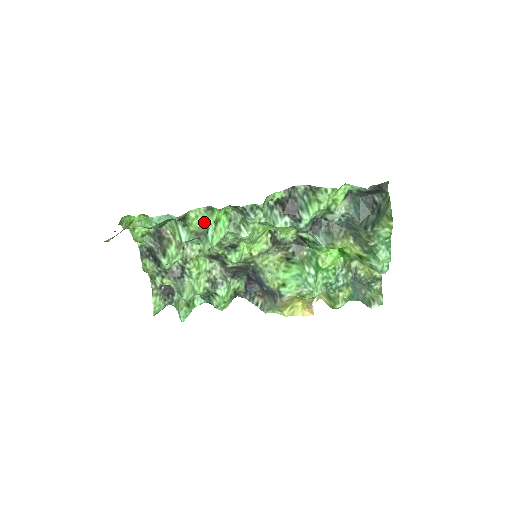
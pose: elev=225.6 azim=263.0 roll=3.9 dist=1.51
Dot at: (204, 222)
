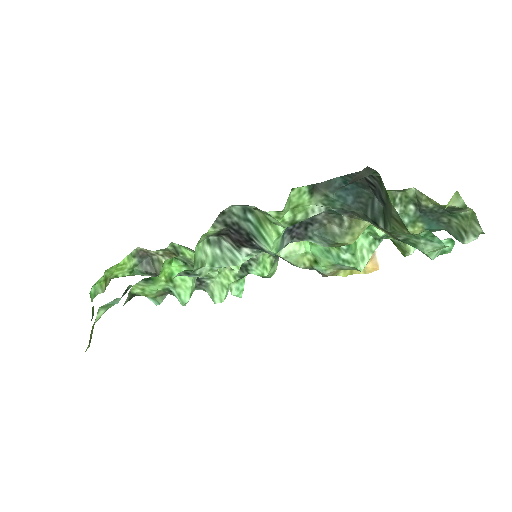
Dot at: (156, 289)
